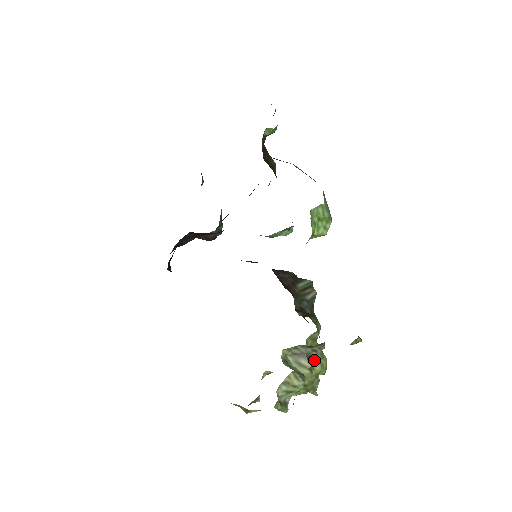
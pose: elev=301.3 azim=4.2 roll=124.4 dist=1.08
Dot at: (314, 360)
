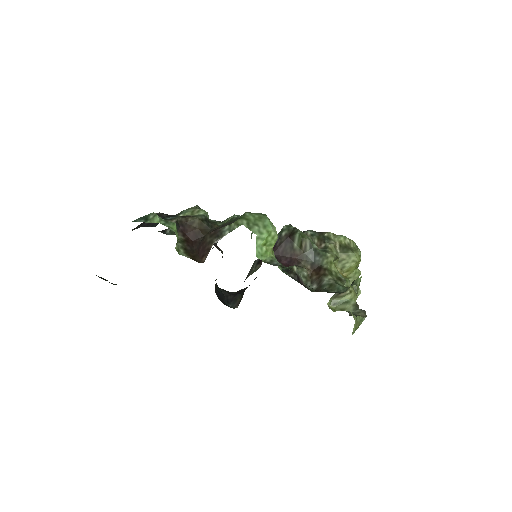
Dot at: (347, 285)
